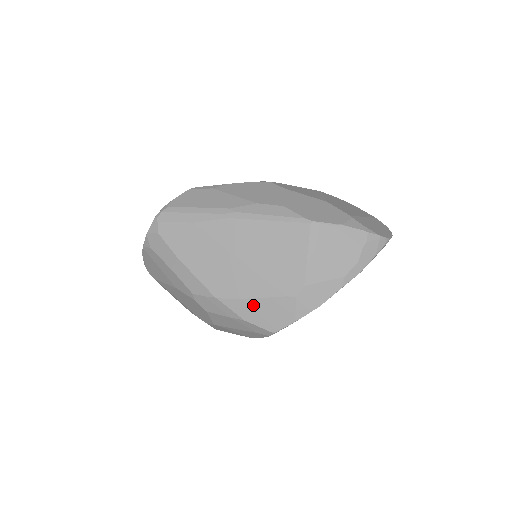
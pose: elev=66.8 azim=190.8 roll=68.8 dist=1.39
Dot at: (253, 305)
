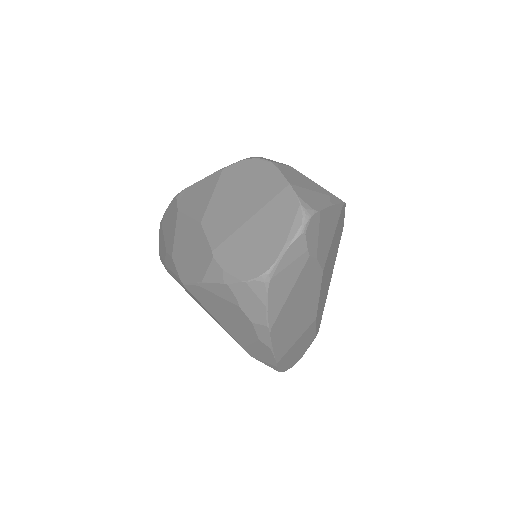
Dot at: occluded
